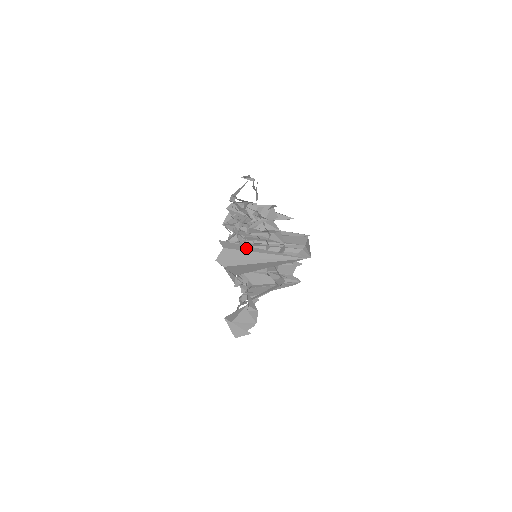
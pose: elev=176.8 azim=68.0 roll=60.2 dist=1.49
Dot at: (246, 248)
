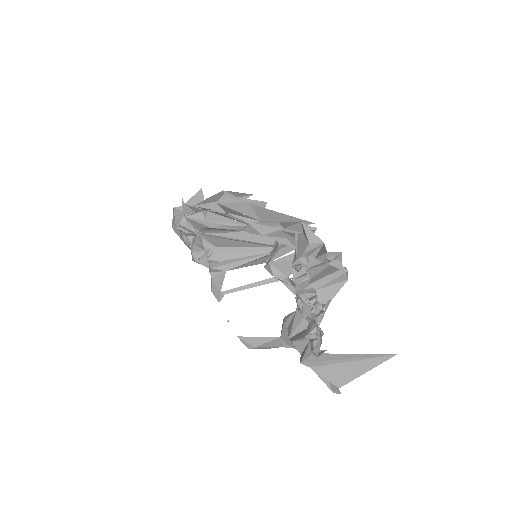
Dot at: (342, 355)
